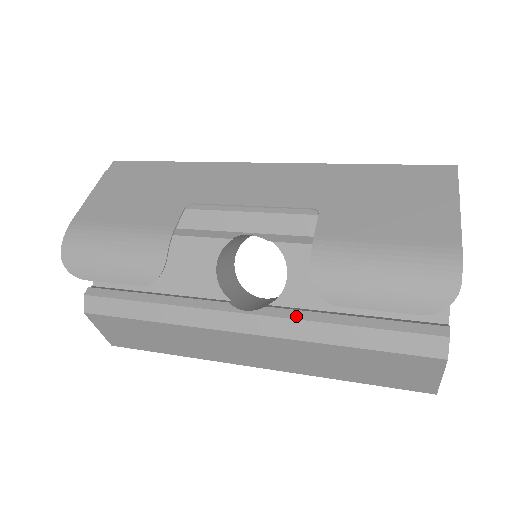
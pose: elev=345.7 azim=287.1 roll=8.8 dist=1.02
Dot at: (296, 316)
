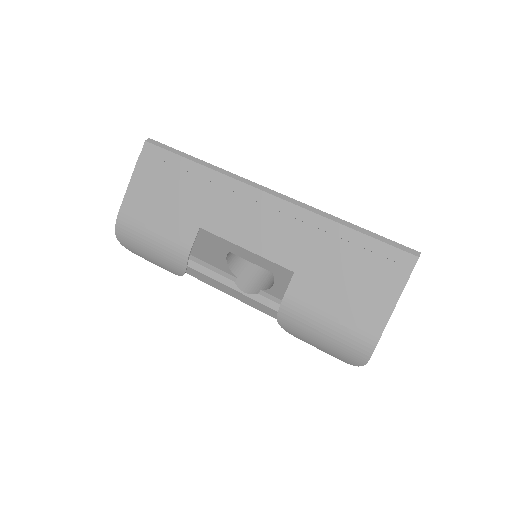
Dot at: (276, 308)
